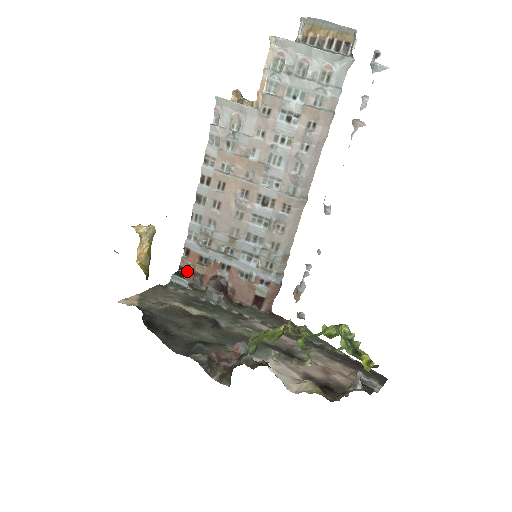
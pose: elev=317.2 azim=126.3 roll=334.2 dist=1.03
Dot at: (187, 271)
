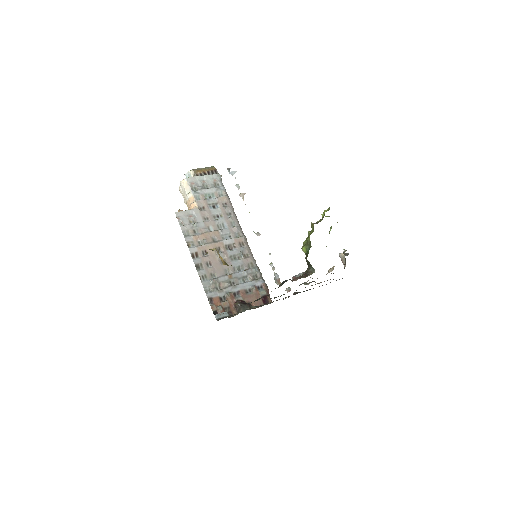
Dot at: (219, 310)
